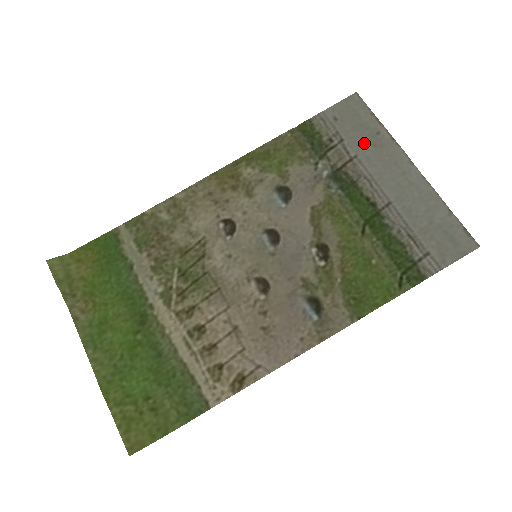
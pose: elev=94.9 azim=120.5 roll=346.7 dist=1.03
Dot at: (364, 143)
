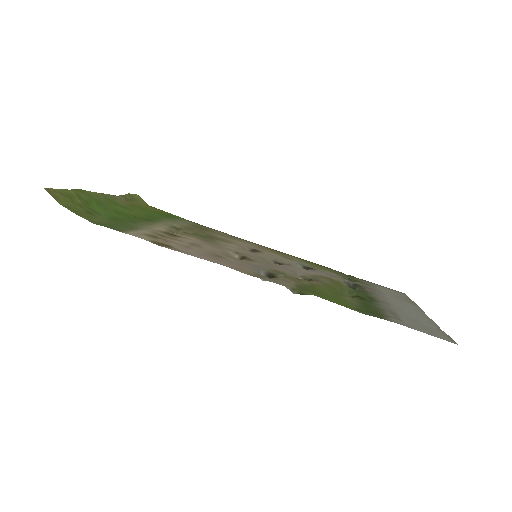
Dot at: (391, 295)
